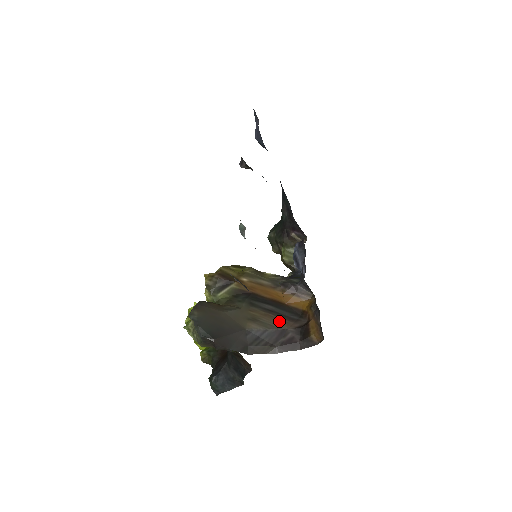
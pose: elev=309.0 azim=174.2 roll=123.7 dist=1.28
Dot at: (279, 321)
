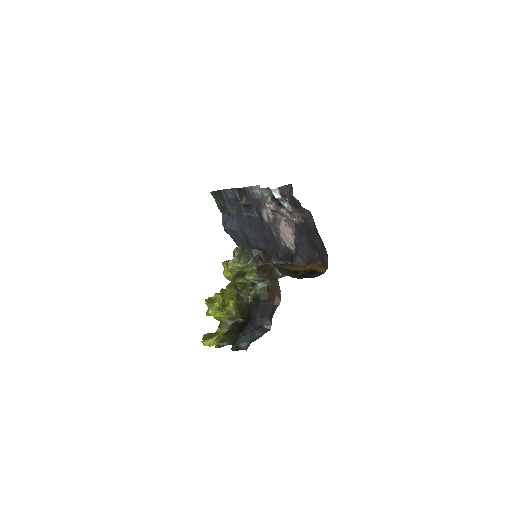
Dot at: occluded
